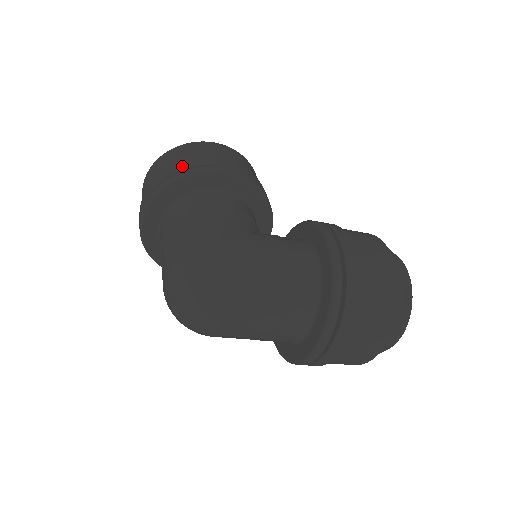
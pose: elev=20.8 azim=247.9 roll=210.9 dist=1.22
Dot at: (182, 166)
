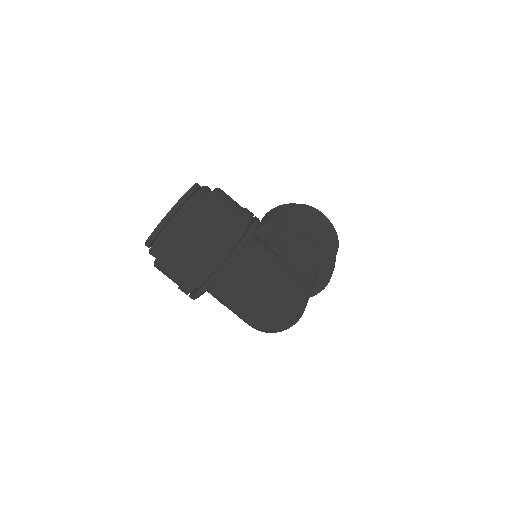
Dot at: (229, 243)
